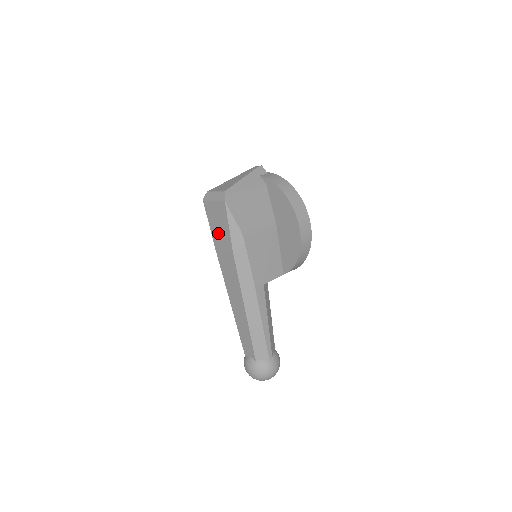
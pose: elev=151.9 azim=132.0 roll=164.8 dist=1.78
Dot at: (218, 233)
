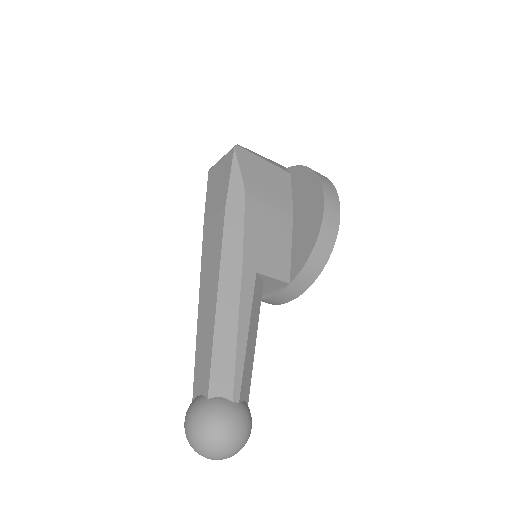
Dot at: (214, 197)
